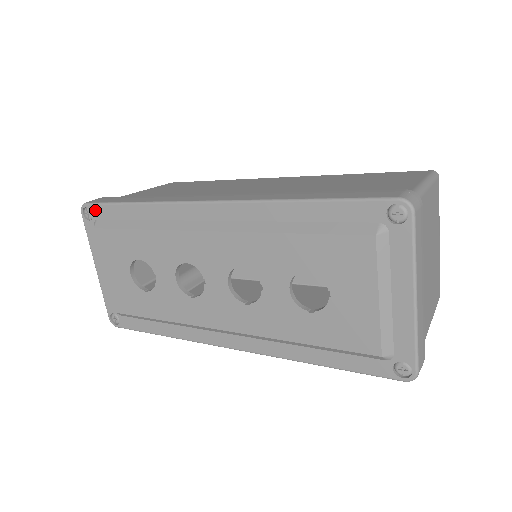
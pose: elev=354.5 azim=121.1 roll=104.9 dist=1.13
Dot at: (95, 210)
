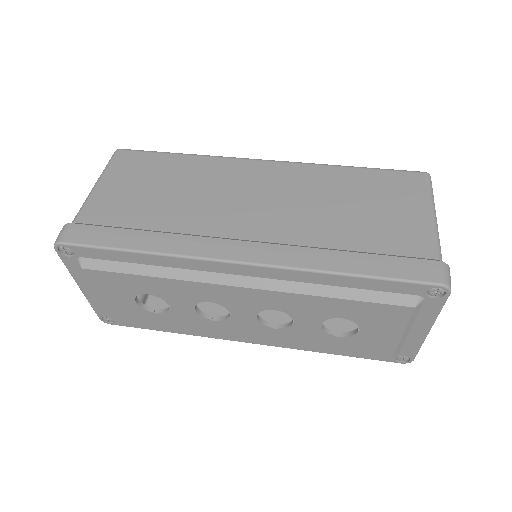
Dot at: (78, 250)
